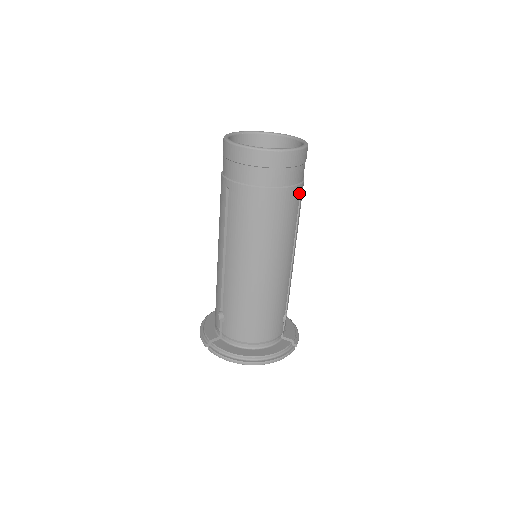
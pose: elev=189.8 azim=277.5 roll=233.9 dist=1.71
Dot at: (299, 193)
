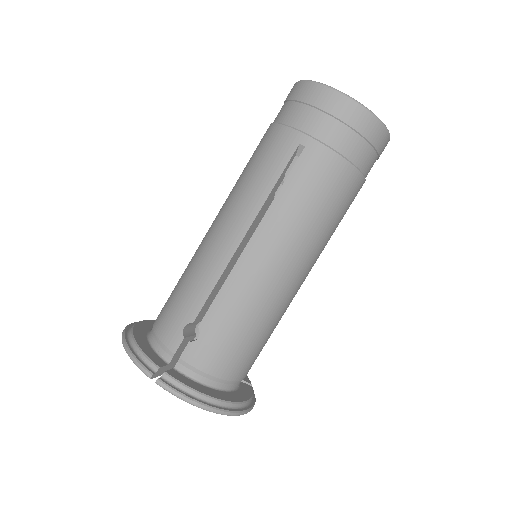
Dot at: occluded
